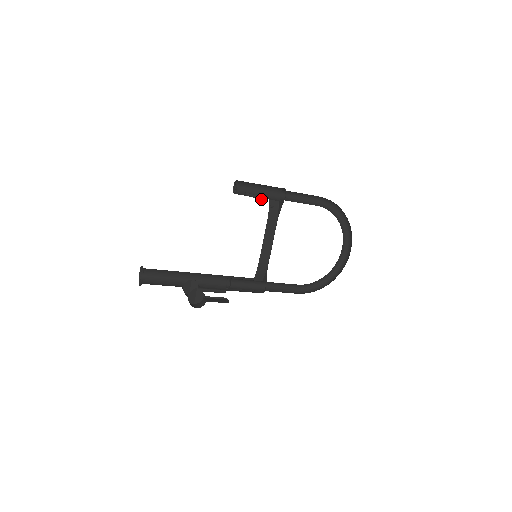
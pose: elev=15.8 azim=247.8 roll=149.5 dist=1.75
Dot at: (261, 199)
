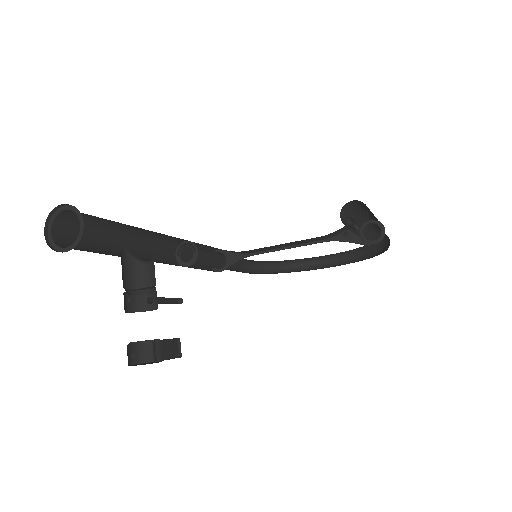
Dot at: occluded
